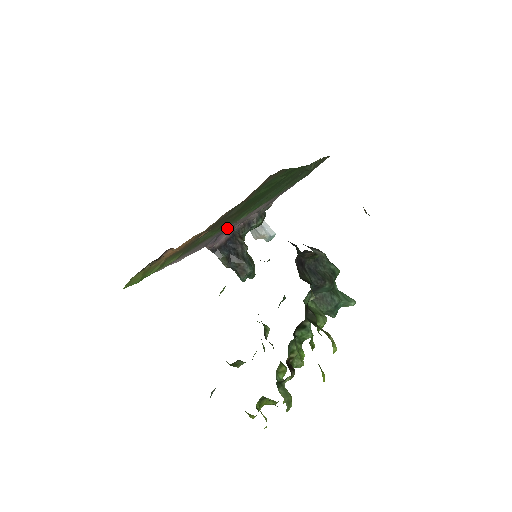
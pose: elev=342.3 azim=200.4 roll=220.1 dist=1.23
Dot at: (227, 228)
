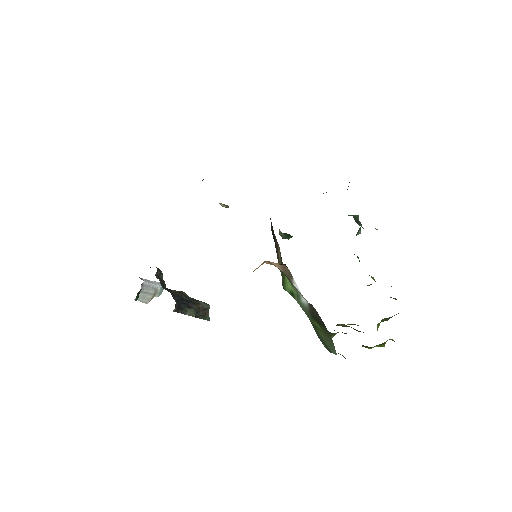
Dot at: occluded
